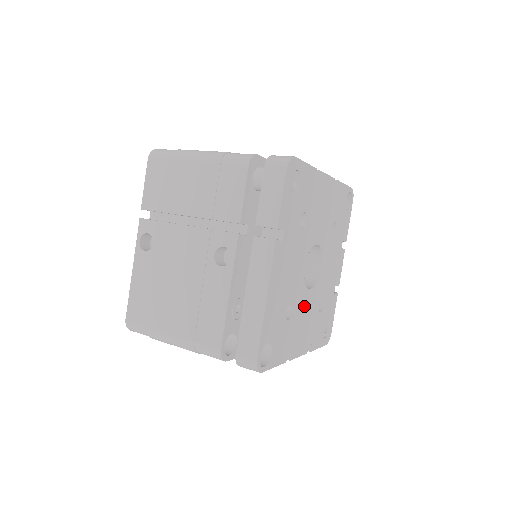
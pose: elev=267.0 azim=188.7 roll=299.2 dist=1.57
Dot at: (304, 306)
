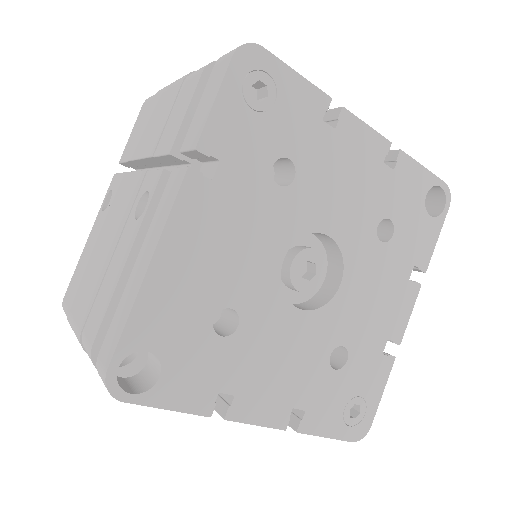
Dot at: (280, 334)
